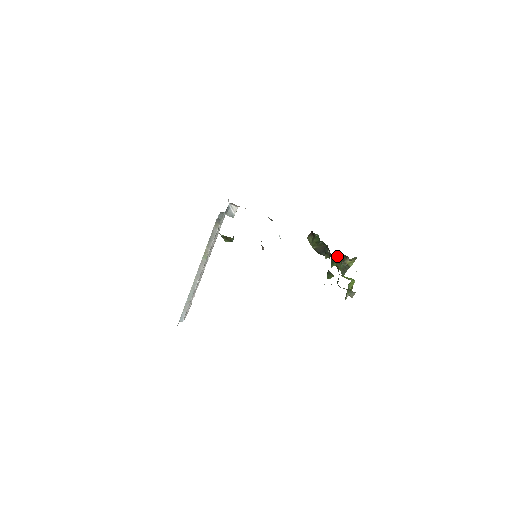
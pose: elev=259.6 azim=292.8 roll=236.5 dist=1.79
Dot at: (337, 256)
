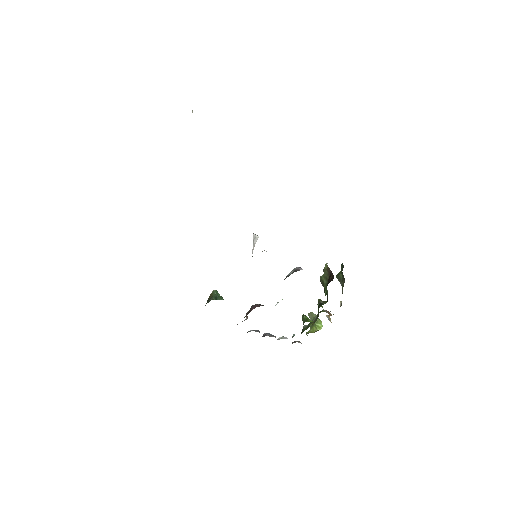
Dot at: occluded
